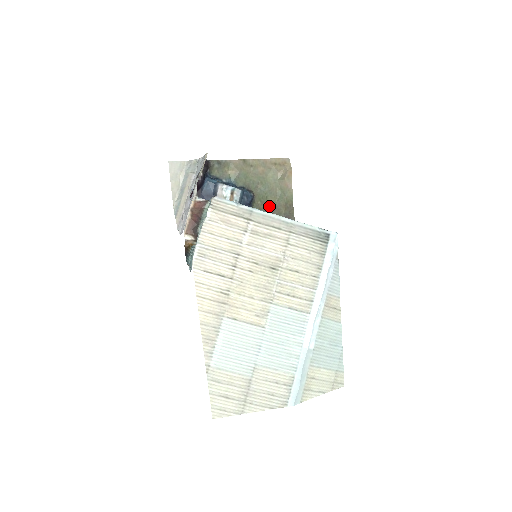
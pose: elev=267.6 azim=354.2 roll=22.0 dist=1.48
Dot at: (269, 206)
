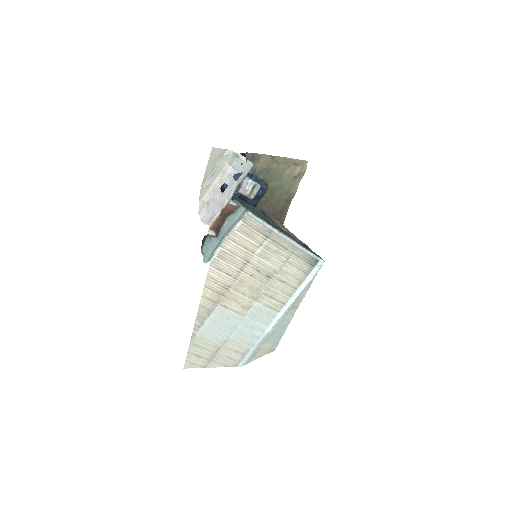
Dot at: (274, 198)
